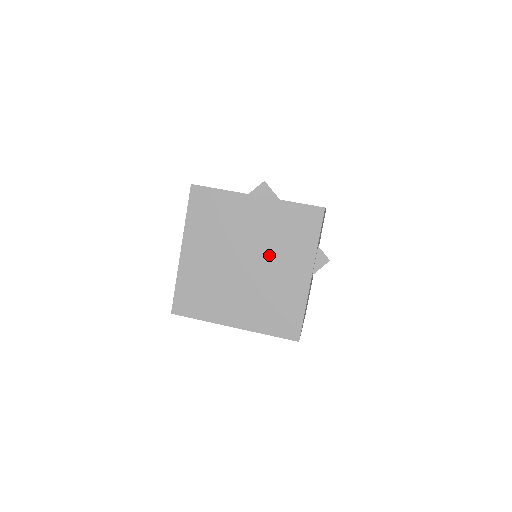
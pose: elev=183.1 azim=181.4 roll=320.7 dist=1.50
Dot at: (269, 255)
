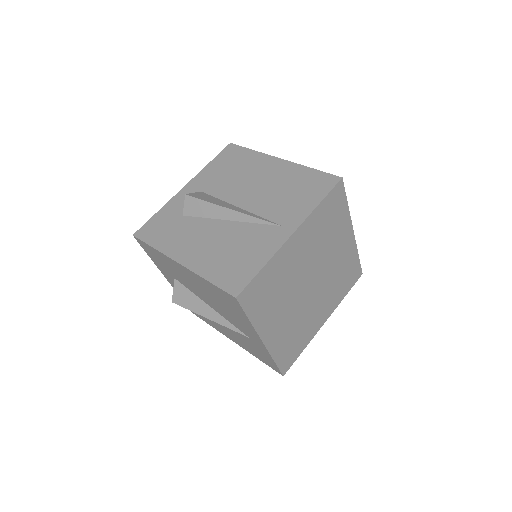
Dot at: (324, 288)
